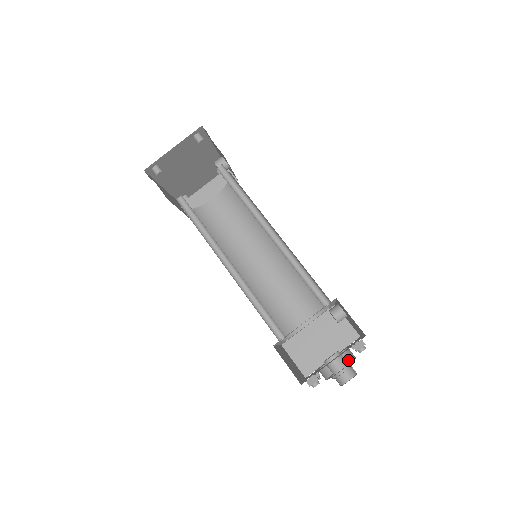
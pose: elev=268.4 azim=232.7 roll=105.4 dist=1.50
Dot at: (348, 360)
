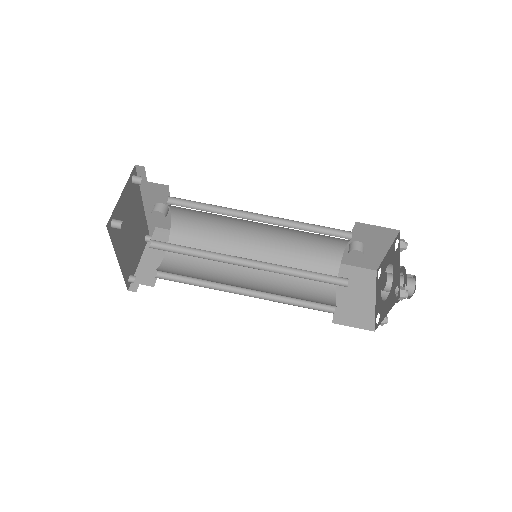
Dot at: occluded
